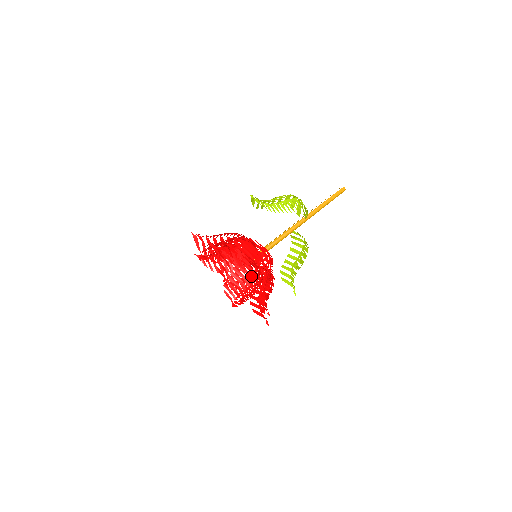
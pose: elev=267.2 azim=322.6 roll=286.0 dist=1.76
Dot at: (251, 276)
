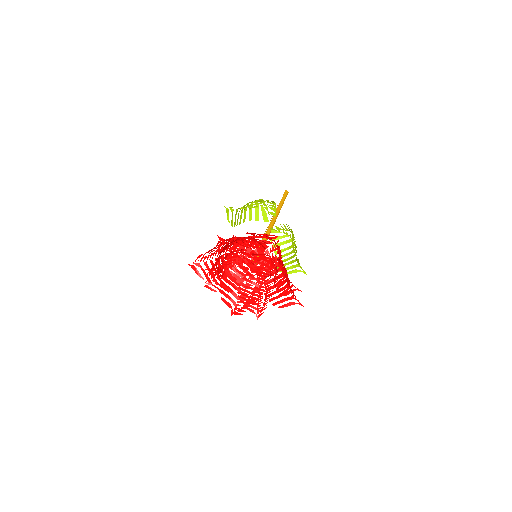
Dot at: (258, 284)
